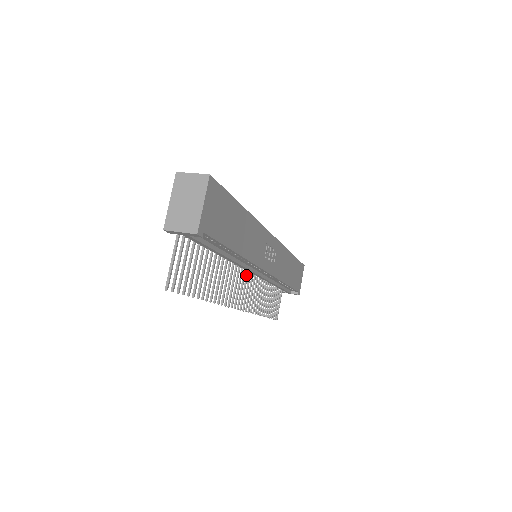
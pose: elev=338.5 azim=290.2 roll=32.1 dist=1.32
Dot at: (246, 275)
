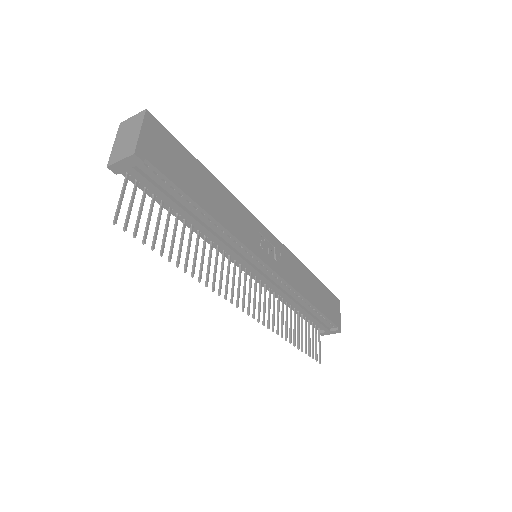
Dot at: (249, 279)
